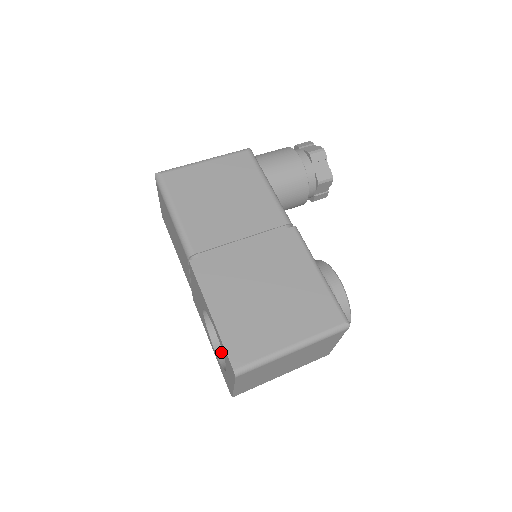
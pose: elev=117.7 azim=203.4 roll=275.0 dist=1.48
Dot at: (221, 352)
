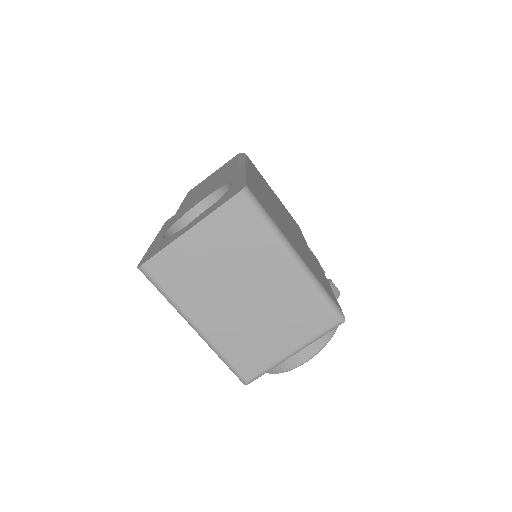
Dot at: occluded
